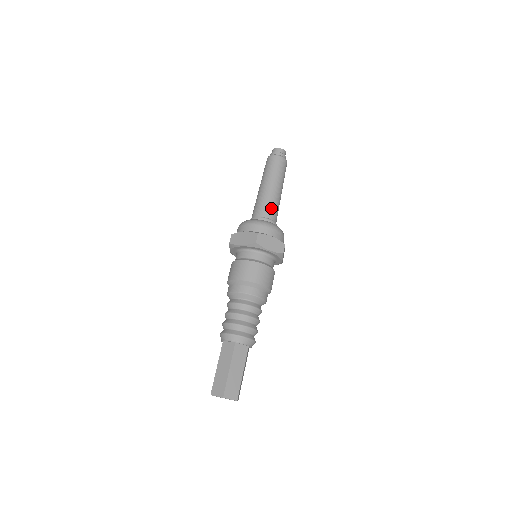
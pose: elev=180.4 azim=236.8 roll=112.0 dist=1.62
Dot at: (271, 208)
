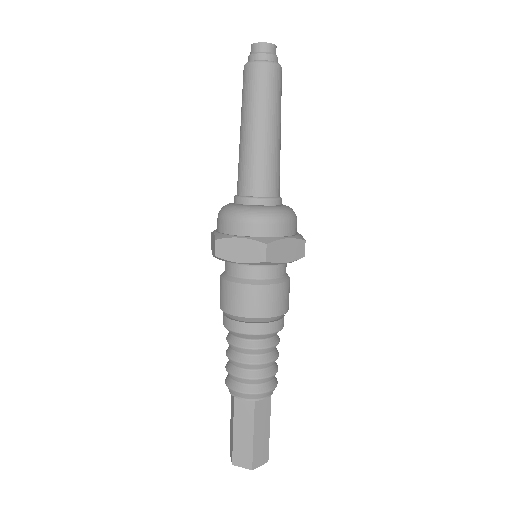
Dot at: (272, 176)
